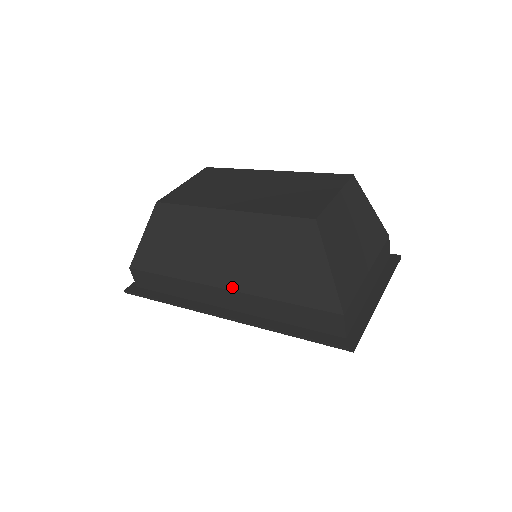
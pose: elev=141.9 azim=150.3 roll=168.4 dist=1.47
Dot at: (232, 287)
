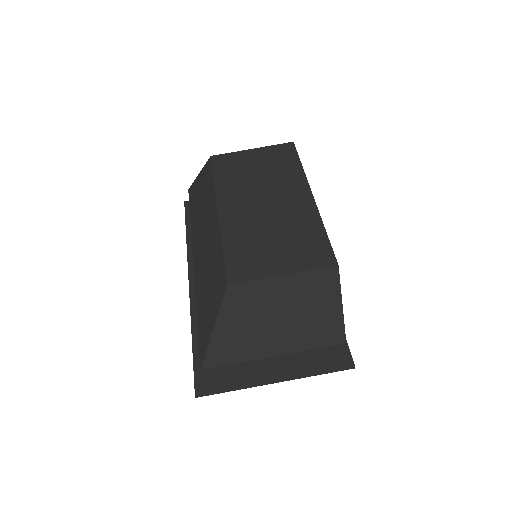
Dot at: (195, 271)
